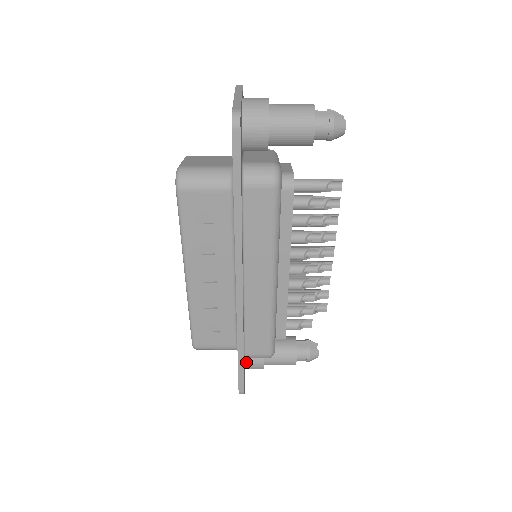
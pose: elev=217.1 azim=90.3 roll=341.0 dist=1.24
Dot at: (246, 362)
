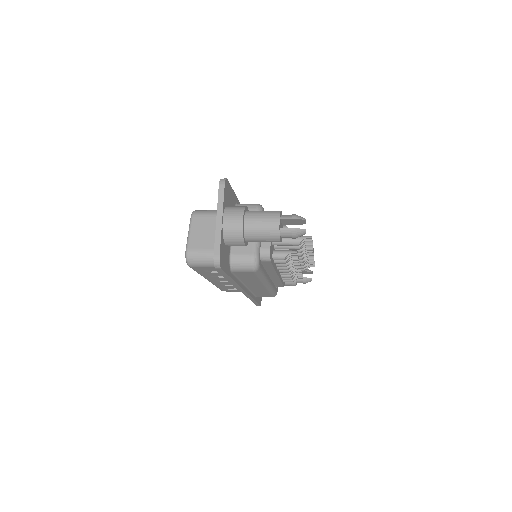
Dot at: occluded
